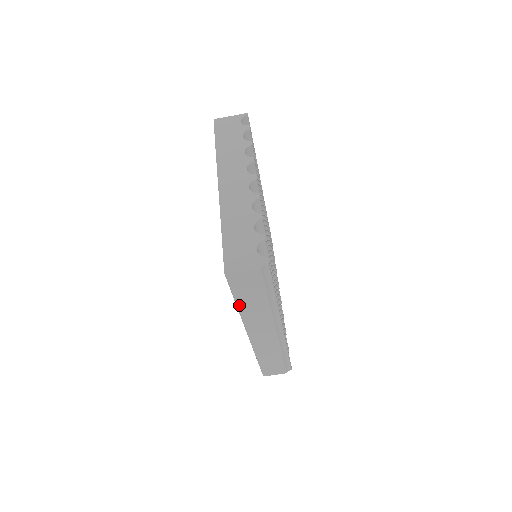
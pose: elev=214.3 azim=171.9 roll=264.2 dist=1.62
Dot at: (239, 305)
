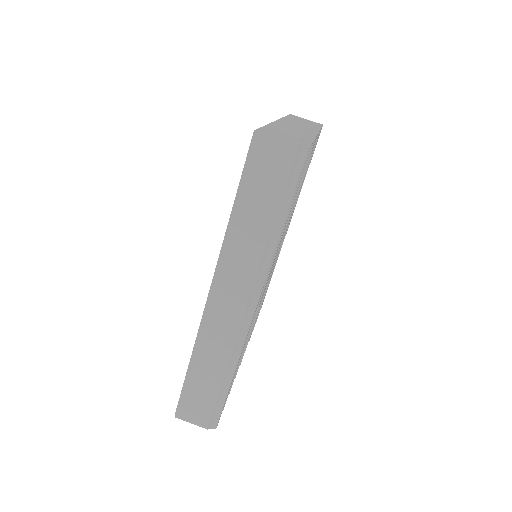
Dot at: (235, 210)
